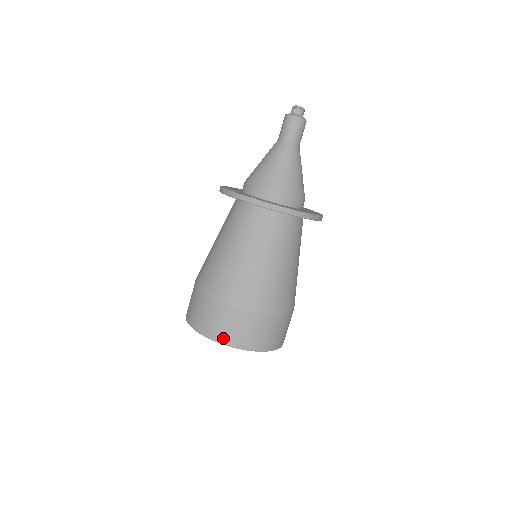
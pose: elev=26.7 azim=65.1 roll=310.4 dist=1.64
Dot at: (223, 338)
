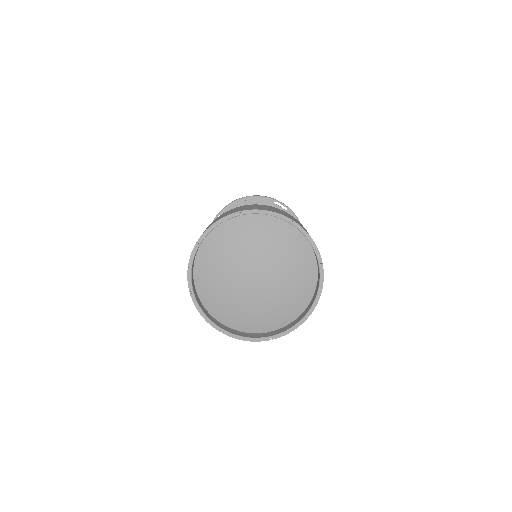
Dot at: occluded
